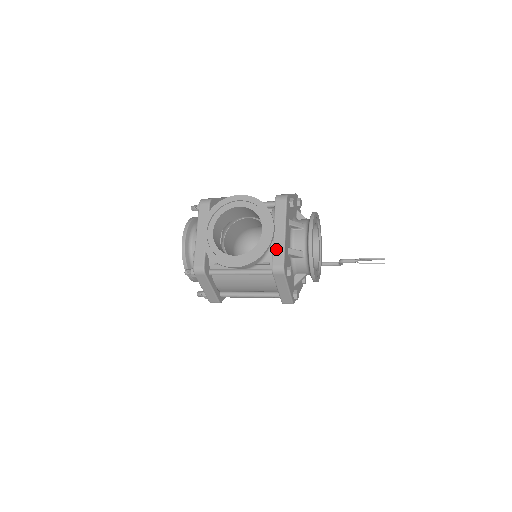
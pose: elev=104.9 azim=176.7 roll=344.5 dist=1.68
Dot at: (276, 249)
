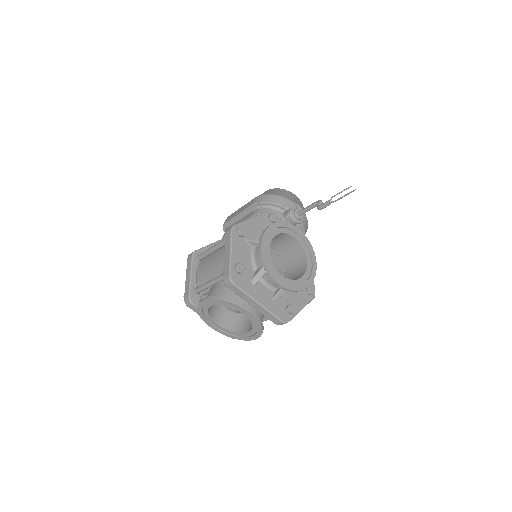
Dot at: (266, 315)
